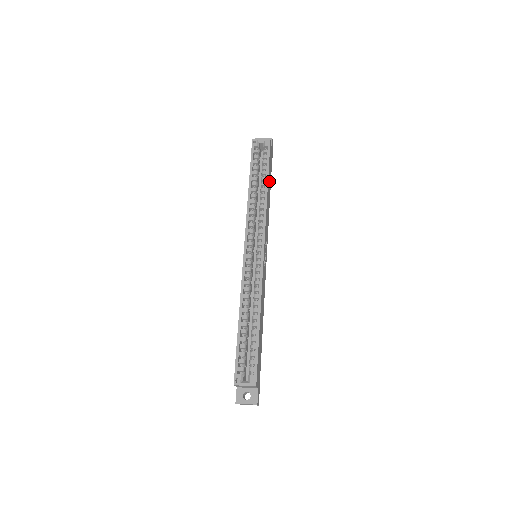
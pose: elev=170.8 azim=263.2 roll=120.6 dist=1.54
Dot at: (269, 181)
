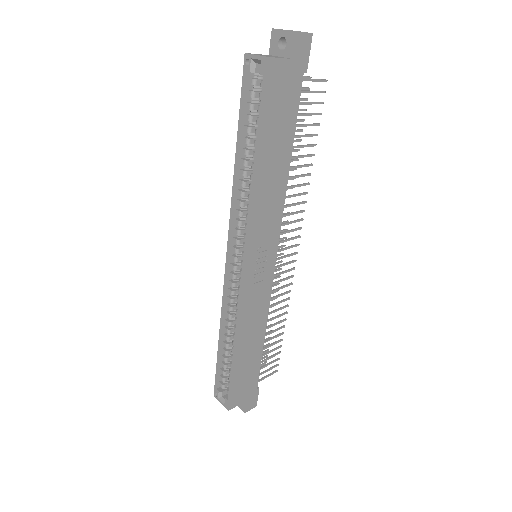
Dot at: (276, 139)
